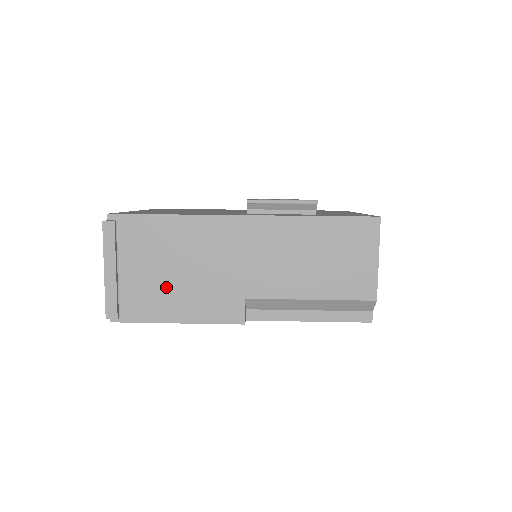
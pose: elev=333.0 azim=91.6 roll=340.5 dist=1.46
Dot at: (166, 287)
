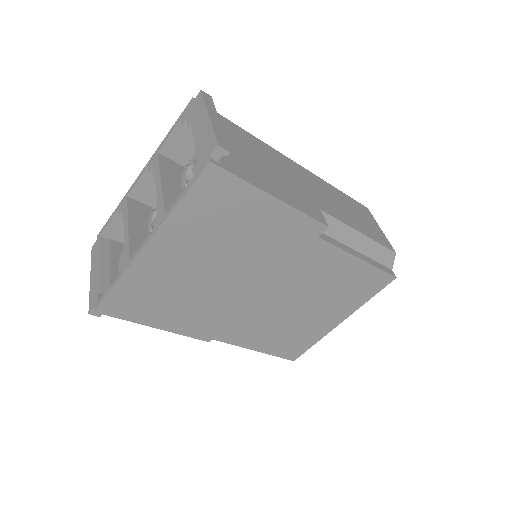
Dot at: (256, 168)
